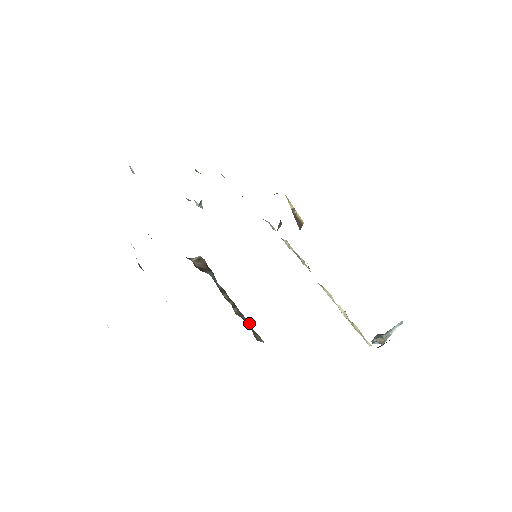
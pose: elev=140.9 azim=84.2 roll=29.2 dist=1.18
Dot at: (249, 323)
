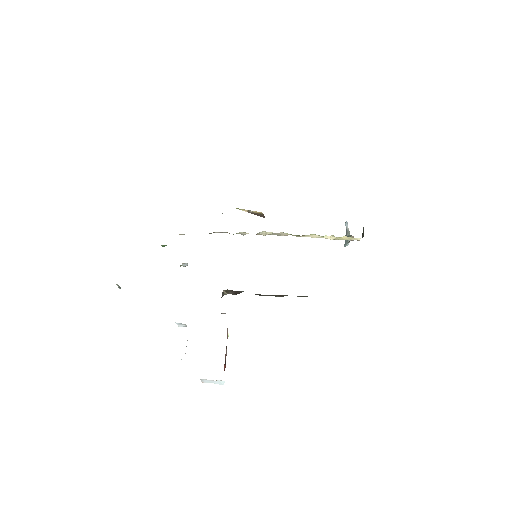
Dot at: occluded
